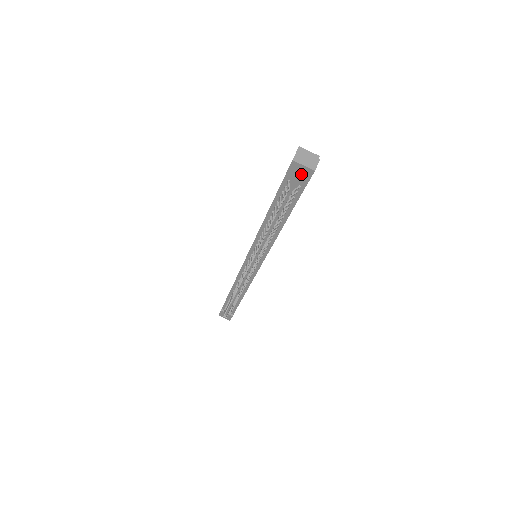
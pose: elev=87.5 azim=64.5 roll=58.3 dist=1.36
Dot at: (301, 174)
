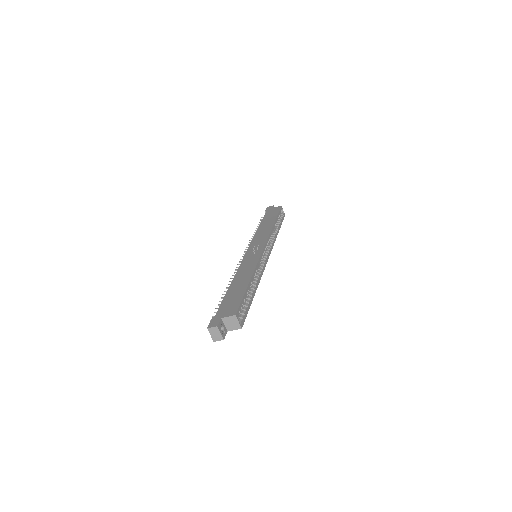
Dot at: occluded
